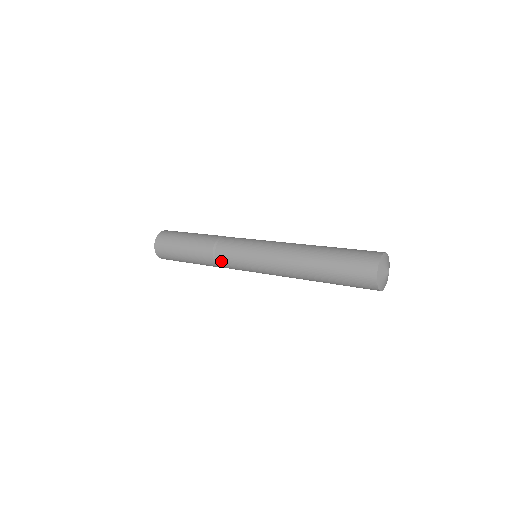
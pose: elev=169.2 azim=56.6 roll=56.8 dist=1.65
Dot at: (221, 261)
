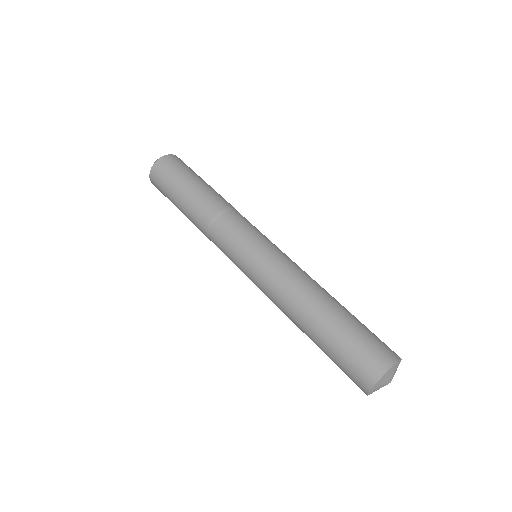
Dot at: (214, 242)
